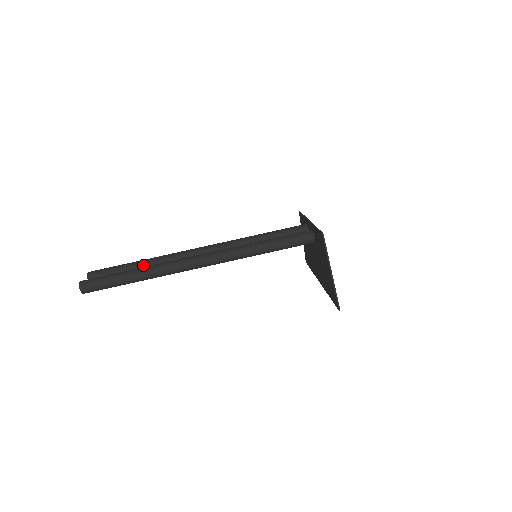
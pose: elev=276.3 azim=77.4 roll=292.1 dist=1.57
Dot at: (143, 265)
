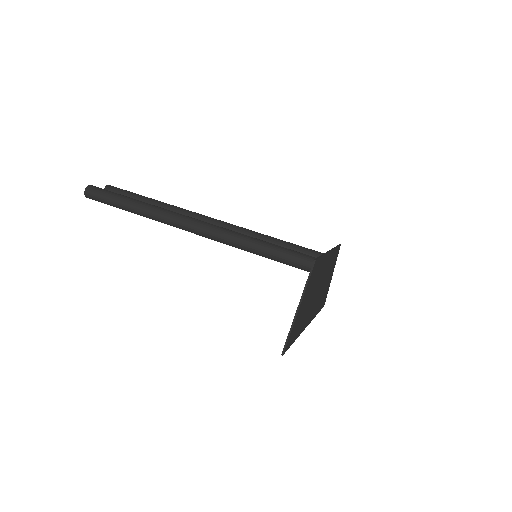
Dot at: (154, 204)
